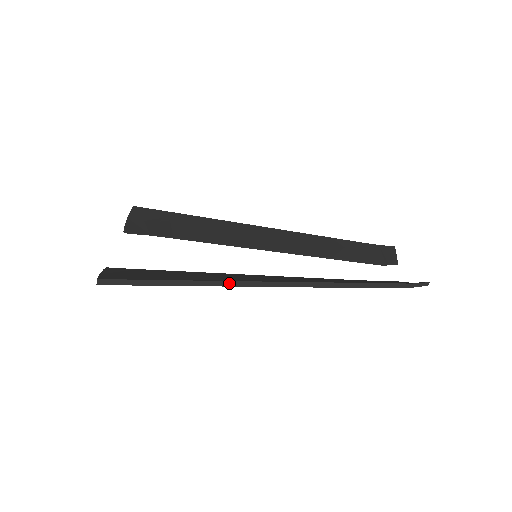
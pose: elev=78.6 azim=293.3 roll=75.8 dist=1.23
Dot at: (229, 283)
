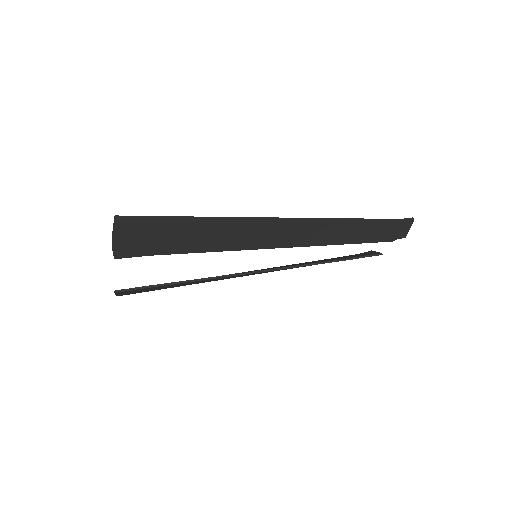
Dot at: (243, 219)
